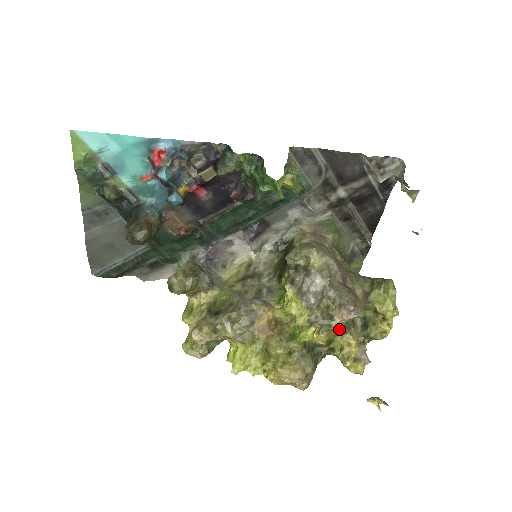
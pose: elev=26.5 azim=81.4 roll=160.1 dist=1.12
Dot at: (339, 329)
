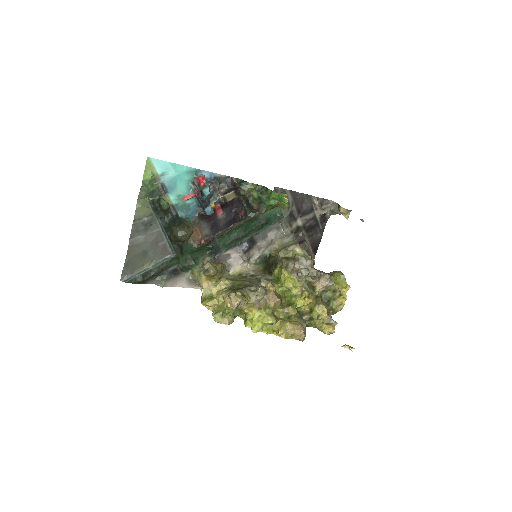
Dot at: (317, 300)
